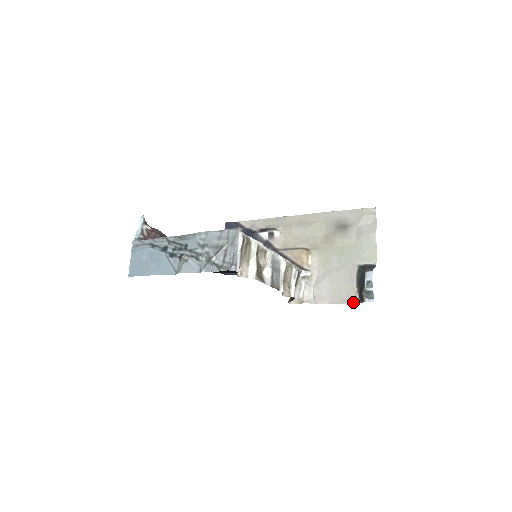
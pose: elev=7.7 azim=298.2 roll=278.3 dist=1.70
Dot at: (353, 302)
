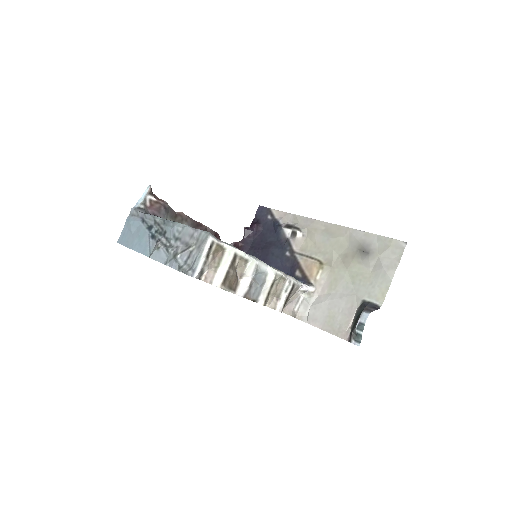
Dot at: (342, 337)
